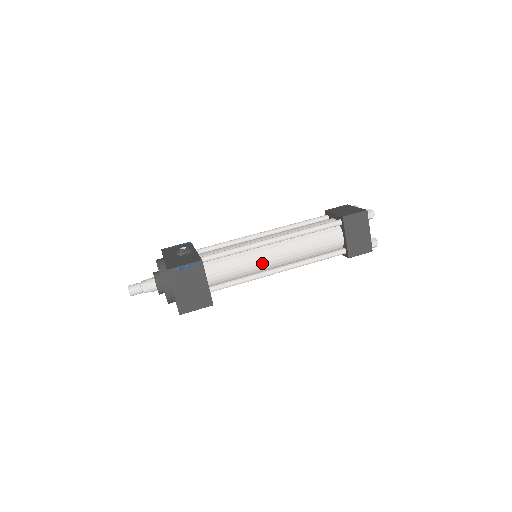
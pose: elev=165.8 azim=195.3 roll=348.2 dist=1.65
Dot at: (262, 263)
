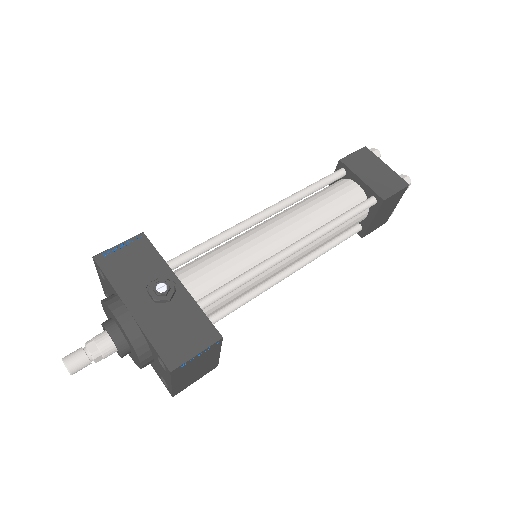
Dot at: occluded
